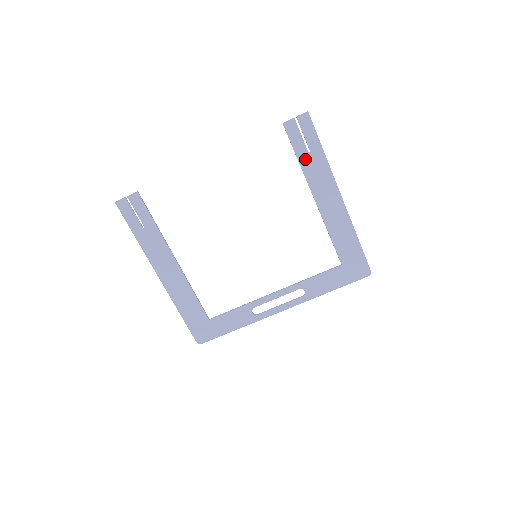
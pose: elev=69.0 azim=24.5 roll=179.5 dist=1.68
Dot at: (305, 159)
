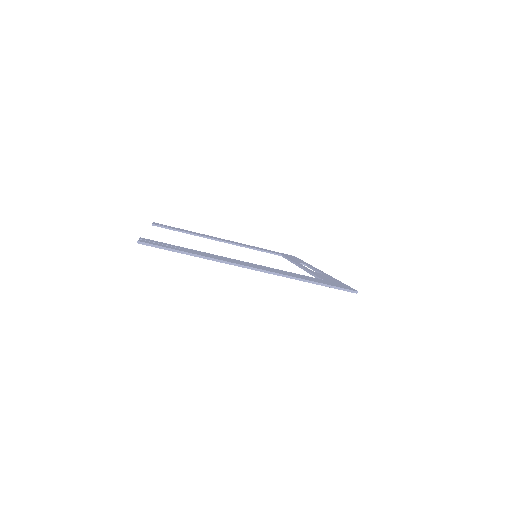
Dot at: occluded
